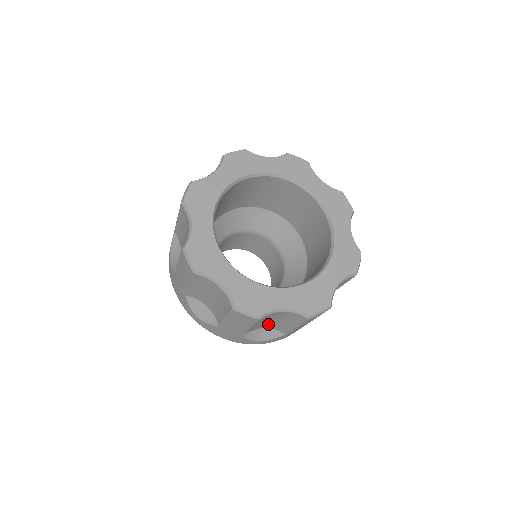
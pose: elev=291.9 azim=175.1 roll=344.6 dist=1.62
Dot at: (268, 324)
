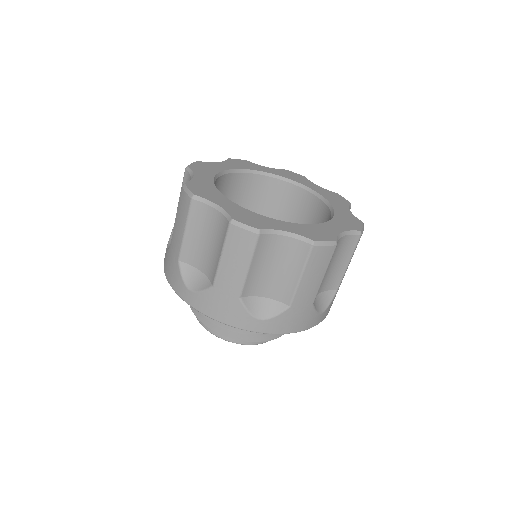
Dot at: (325, 279)
